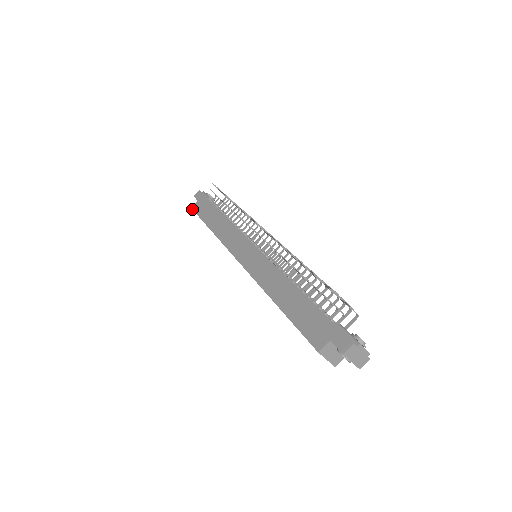
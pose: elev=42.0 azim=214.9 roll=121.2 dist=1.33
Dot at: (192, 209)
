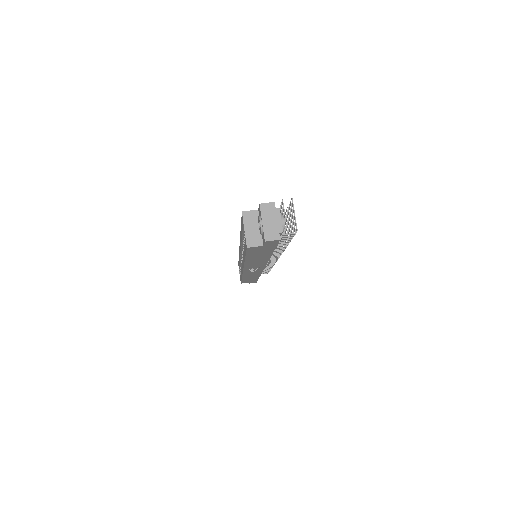
Dot at: occluded
